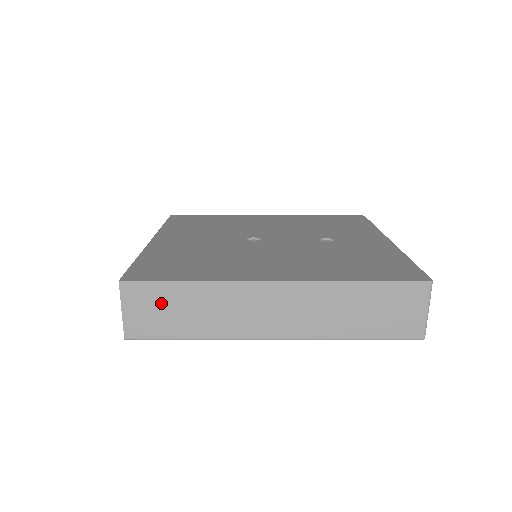
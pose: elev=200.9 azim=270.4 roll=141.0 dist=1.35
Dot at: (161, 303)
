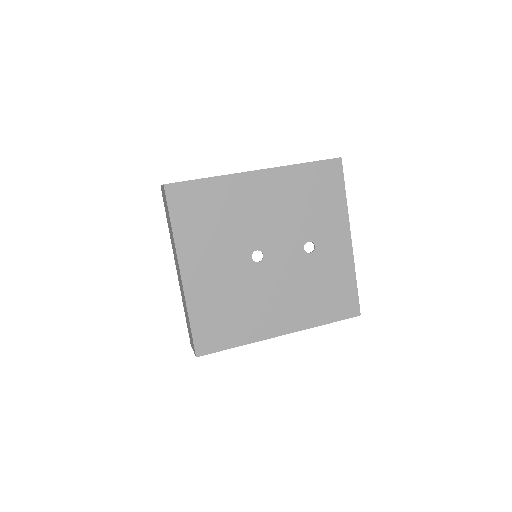
Dot at: occluded
